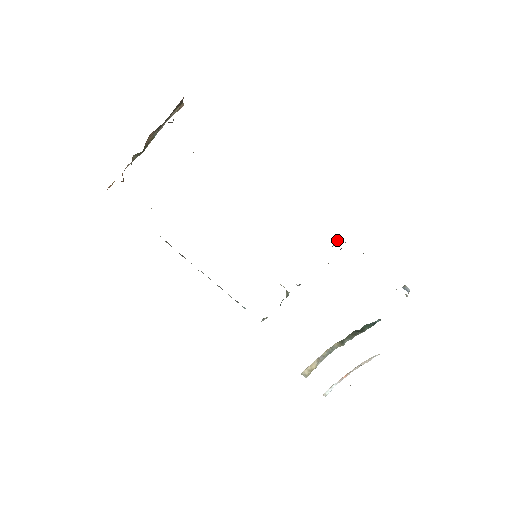
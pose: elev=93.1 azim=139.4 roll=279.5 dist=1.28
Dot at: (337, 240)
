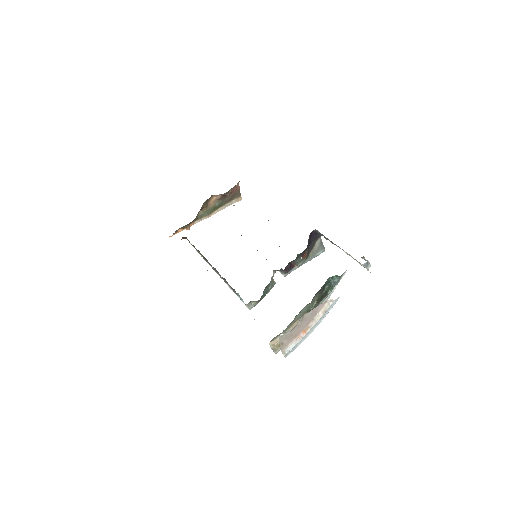
Dot at: (321, 249)
